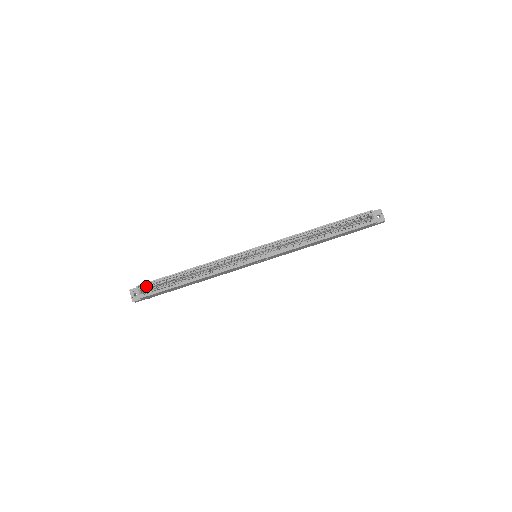
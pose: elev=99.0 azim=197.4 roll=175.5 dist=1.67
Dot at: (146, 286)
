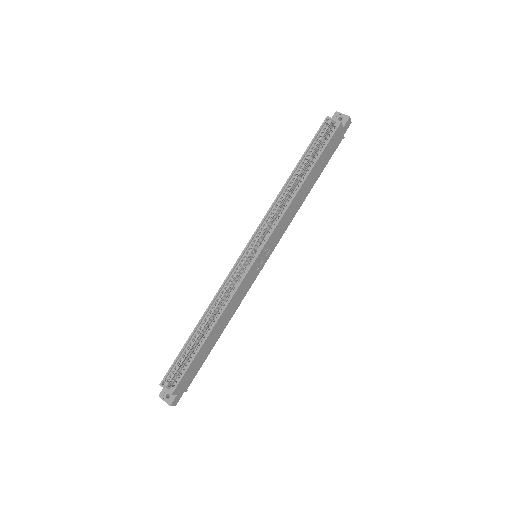
Dot at: (171, 377)
